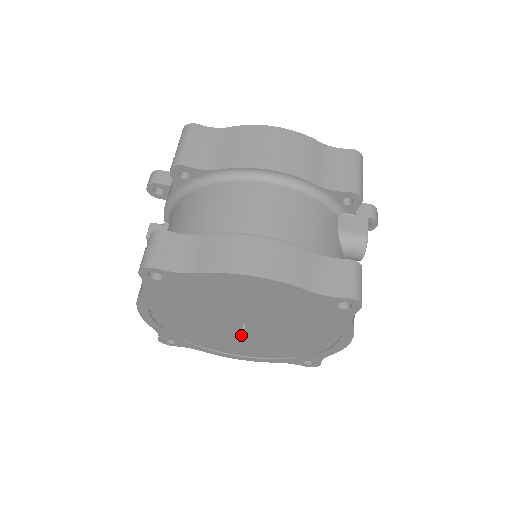
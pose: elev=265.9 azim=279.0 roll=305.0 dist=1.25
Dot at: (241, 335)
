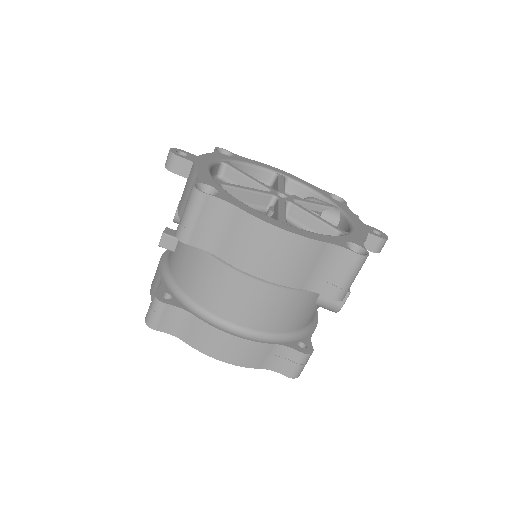
Dot at: occluded
